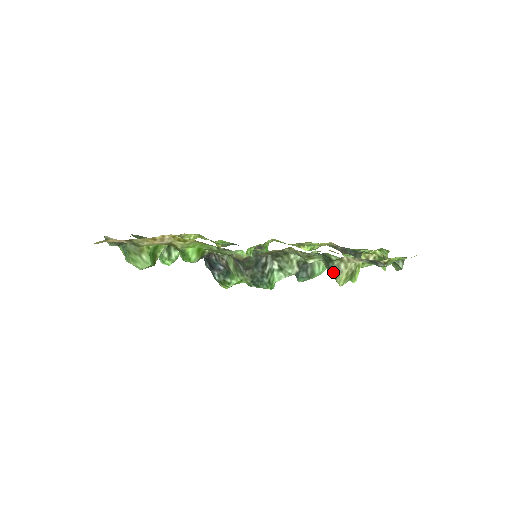
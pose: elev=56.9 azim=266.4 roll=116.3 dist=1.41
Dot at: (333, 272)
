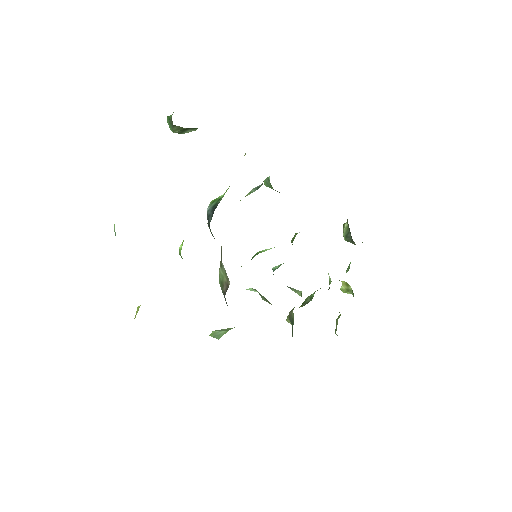
Dot at: (290, 321)
